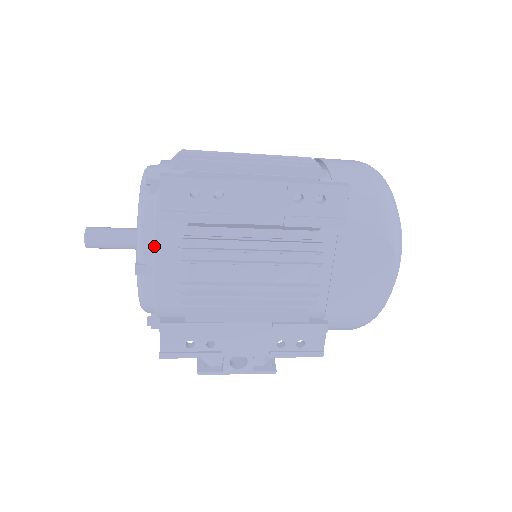
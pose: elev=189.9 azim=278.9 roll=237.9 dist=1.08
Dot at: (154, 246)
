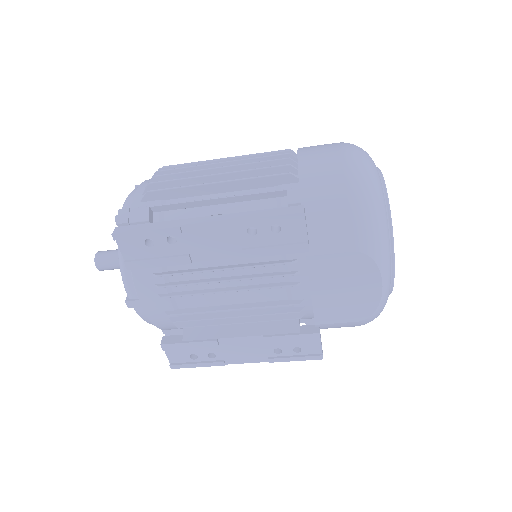
Dot at: (135, 285)
